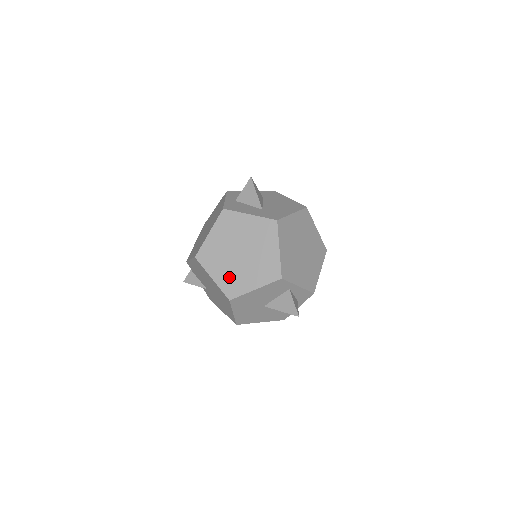
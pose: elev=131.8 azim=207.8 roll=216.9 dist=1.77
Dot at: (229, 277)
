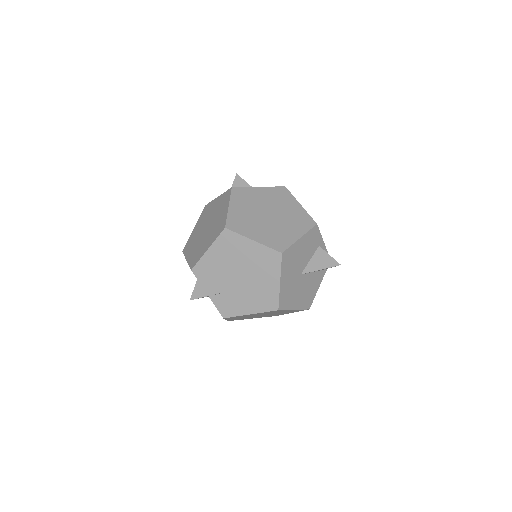
Dot at: (270, 235)
